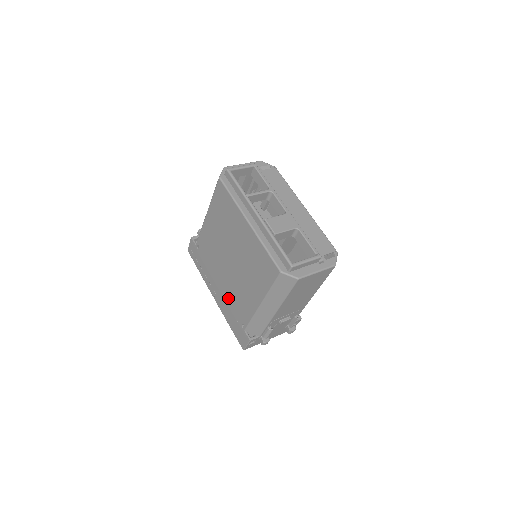
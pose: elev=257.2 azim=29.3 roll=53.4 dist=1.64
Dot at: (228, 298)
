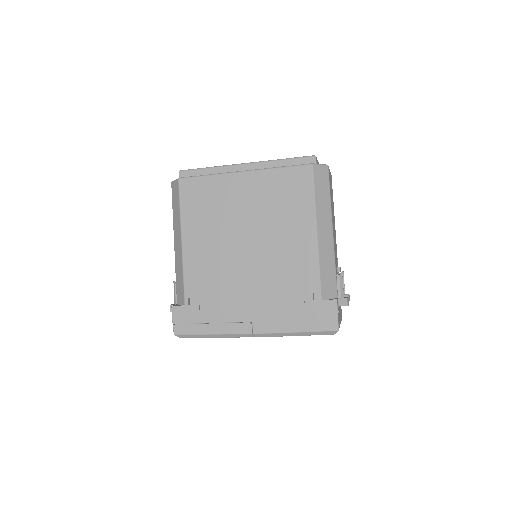
Dot at: (273, 295)
